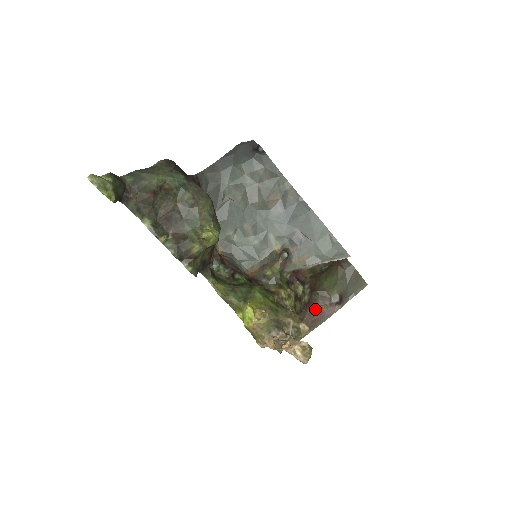
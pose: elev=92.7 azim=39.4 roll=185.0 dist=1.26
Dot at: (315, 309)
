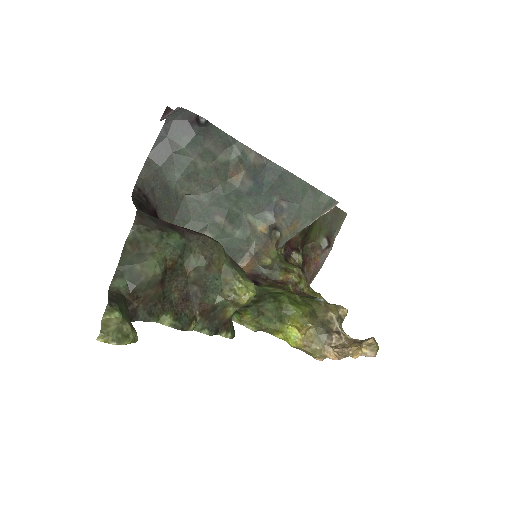
Dot at: (310, 264)
